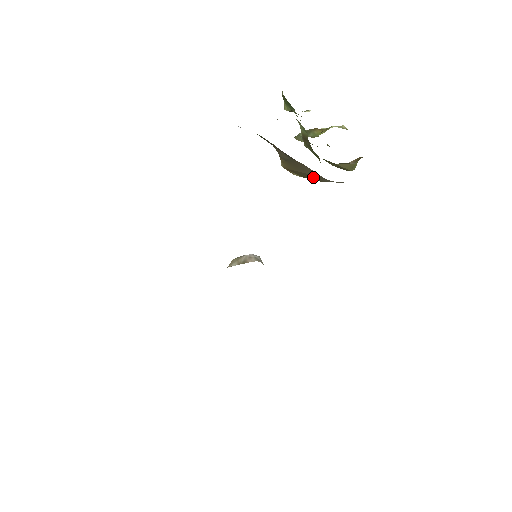
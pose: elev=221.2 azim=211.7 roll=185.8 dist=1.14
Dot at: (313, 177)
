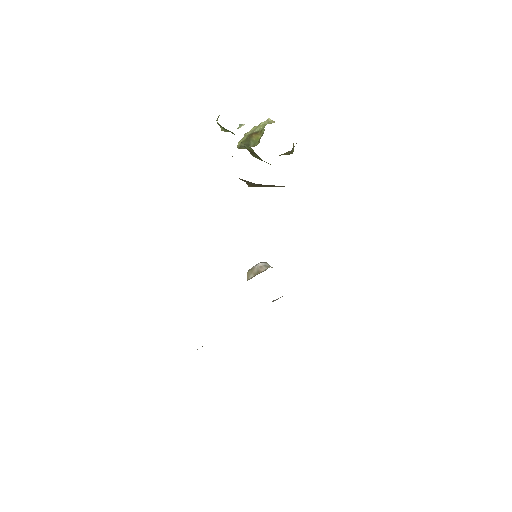
Dot at: occluded
